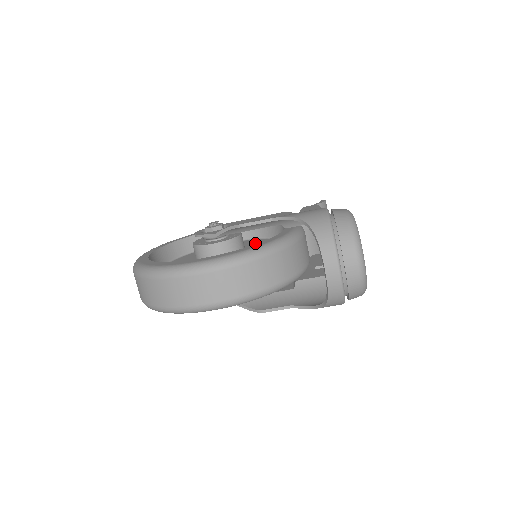
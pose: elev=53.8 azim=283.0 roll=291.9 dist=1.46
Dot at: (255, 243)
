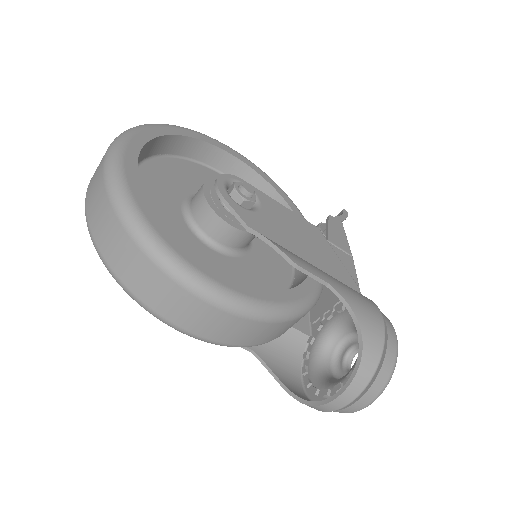
Dot at: occluded
